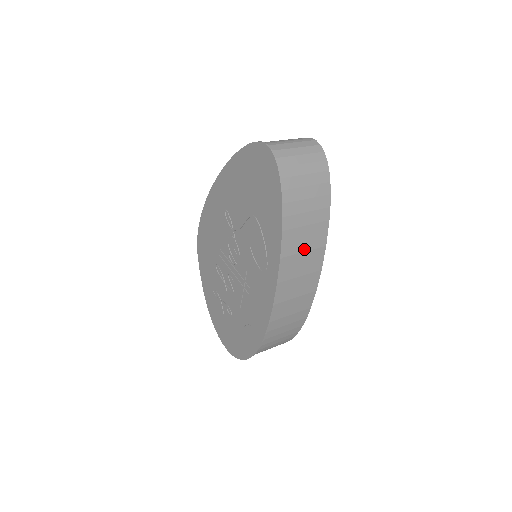
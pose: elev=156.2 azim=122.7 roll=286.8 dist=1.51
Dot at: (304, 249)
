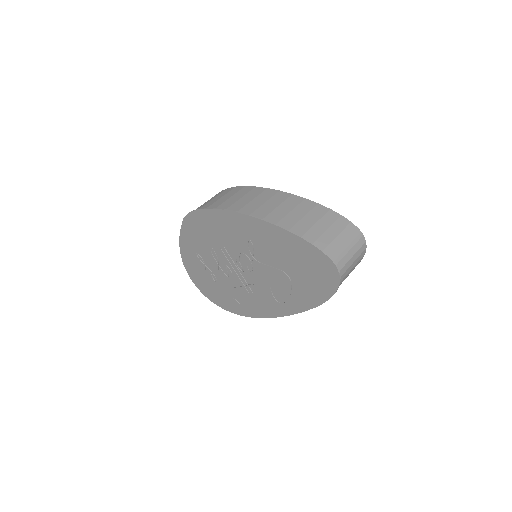
Dot at: occluded
